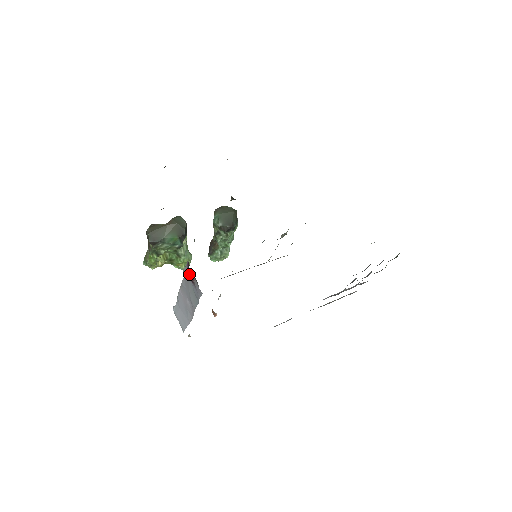
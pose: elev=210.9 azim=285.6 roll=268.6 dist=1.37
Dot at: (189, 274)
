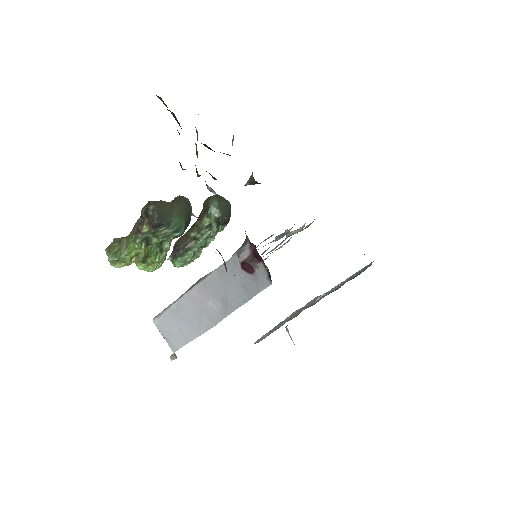
Dot at: (251, 260)
